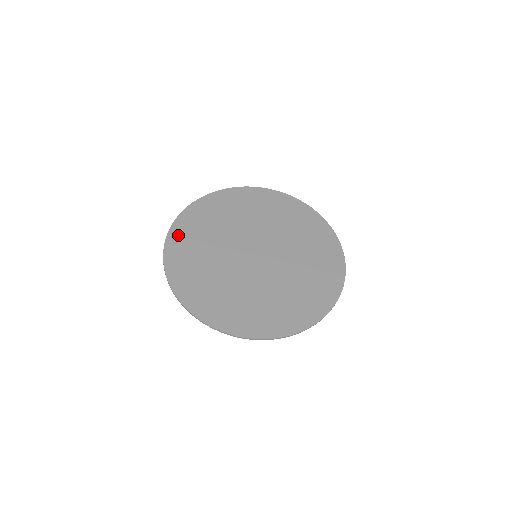
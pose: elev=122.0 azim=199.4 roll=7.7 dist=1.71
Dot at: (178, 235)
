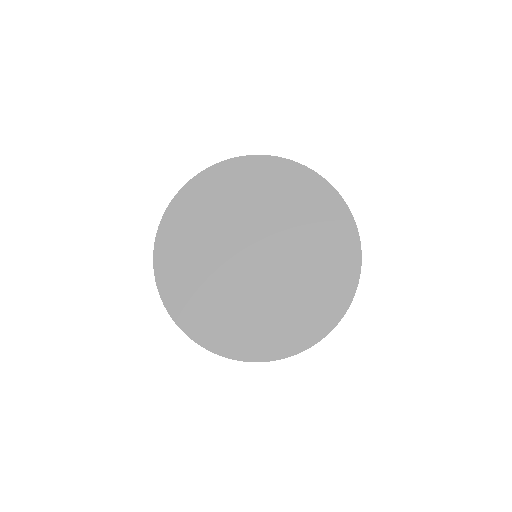
Dot at: (165, 261)
